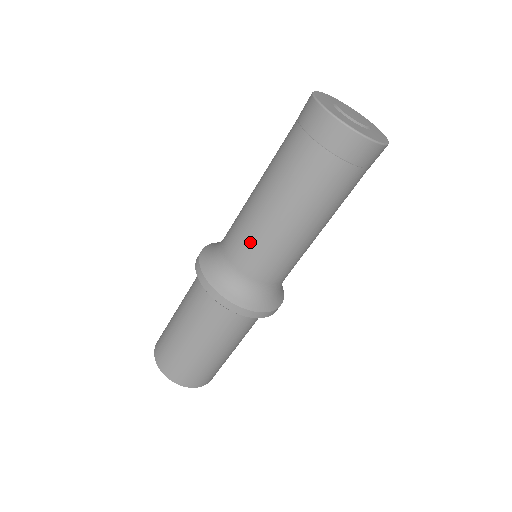
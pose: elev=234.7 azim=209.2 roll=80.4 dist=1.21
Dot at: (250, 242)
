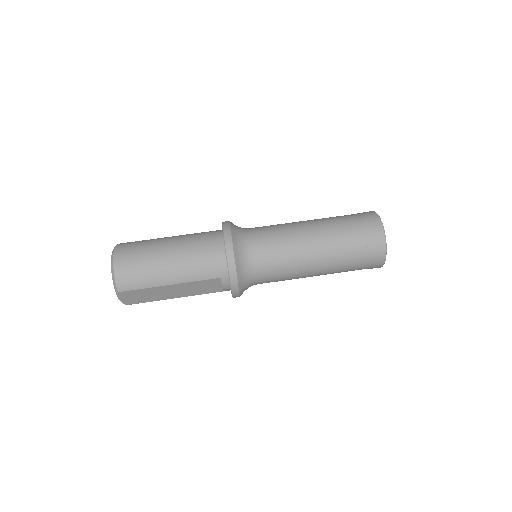
Dot at: (275, 225)
